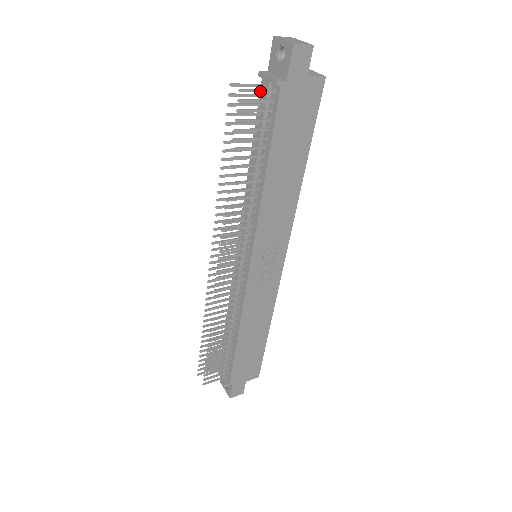
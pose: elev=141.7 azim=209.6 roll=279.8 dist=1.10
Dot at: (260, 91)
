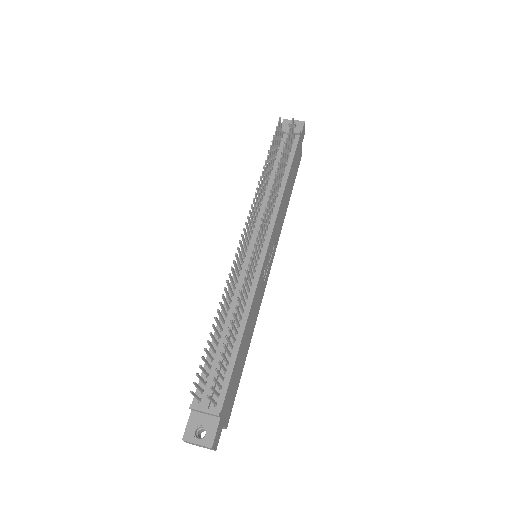
Dot at: occluded
